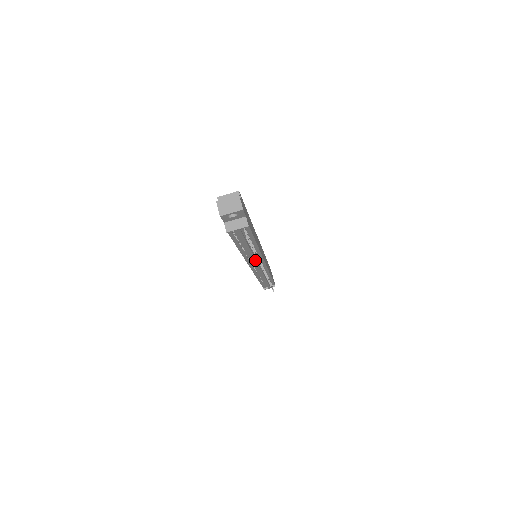
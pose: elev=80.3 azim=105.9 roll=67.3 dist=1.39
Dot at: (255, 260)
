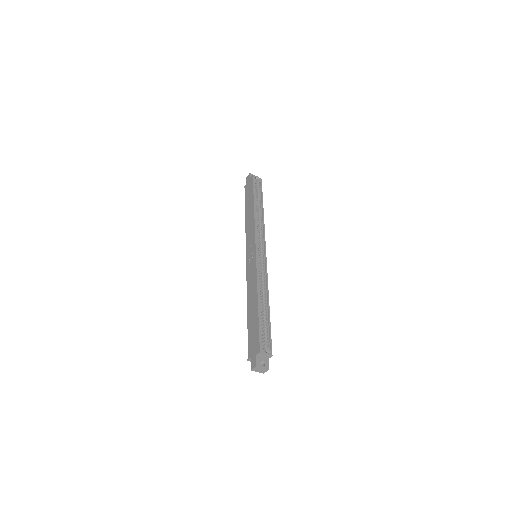
Dot at: occluded
